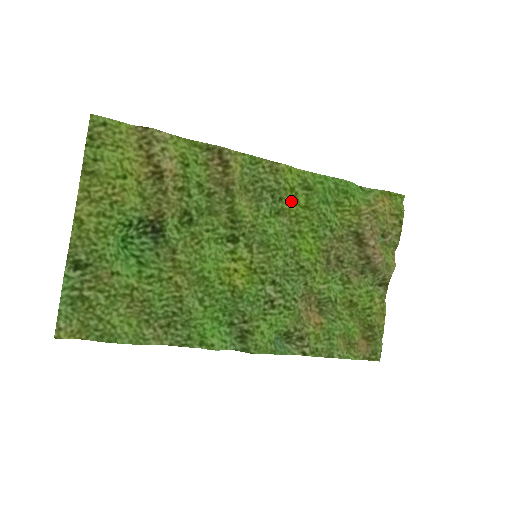
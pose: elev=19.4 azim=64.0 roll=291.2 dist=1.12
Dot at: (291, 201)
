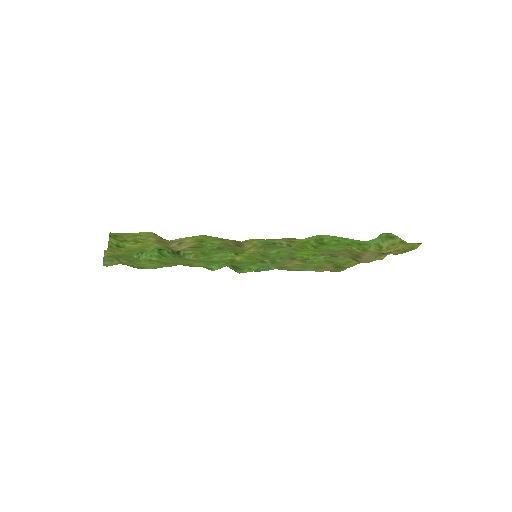
Dot at: occluded
